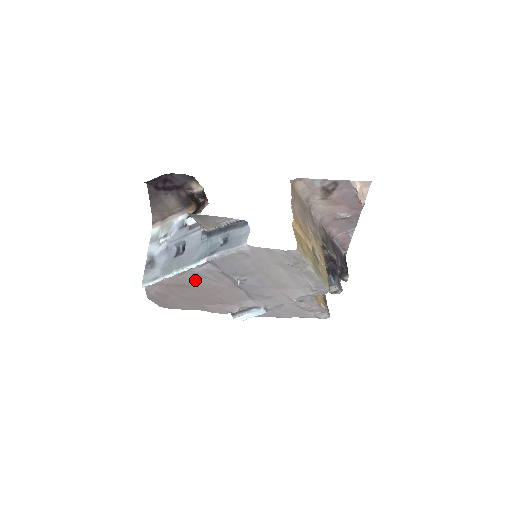
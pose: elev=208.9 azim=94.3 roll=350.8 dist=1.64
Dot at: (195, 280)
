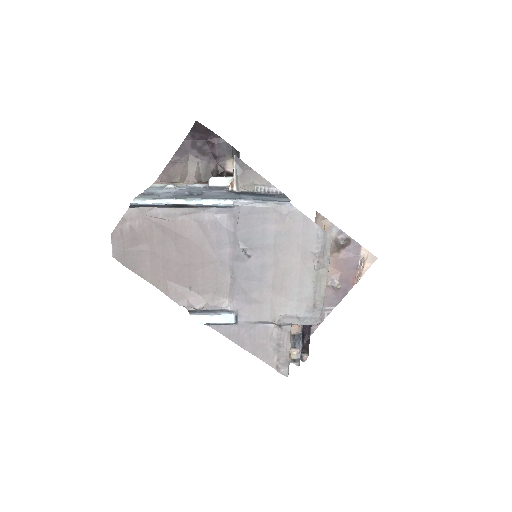
Dot at: (192, 231)
